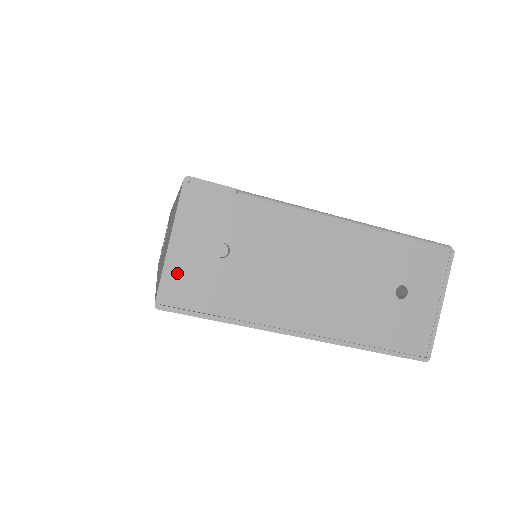
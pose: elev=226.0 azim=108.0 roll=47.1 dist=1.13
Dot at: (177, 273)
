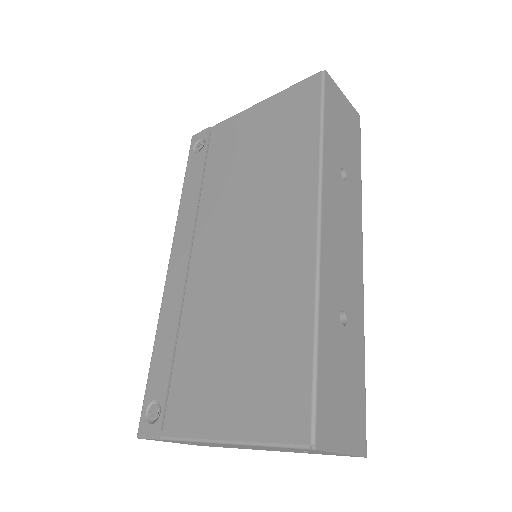
Dot at: occluded
